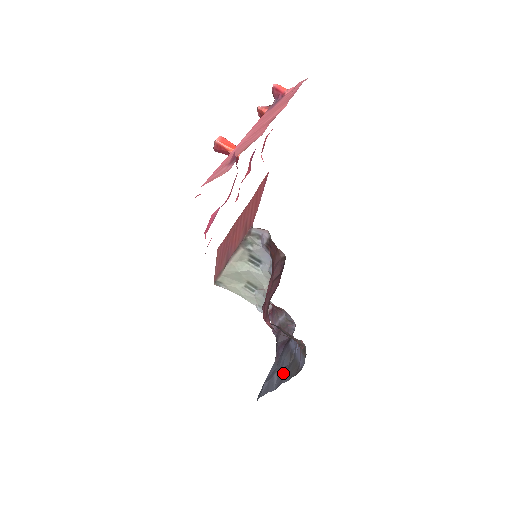
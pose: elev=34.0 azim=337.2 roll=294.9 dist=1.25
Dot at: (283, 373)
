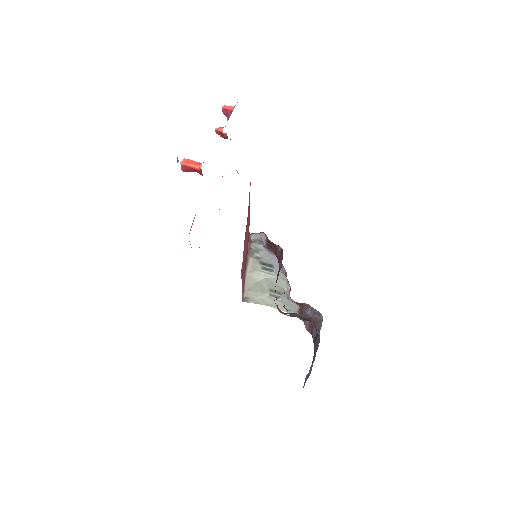
Dot at: (313, 357)
